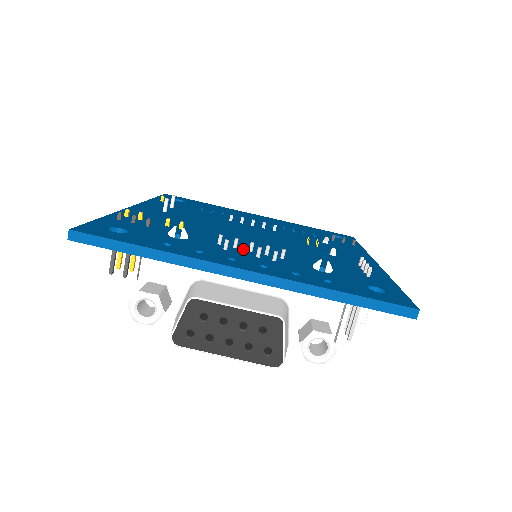
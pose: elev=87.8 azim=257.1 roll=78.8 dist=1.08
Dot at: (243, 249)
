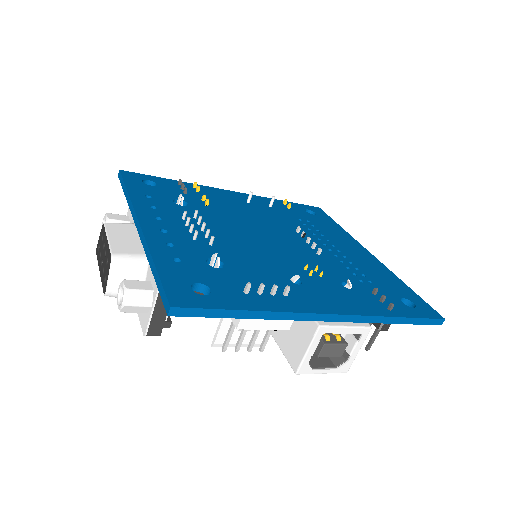
Dot at: (187, 222)
